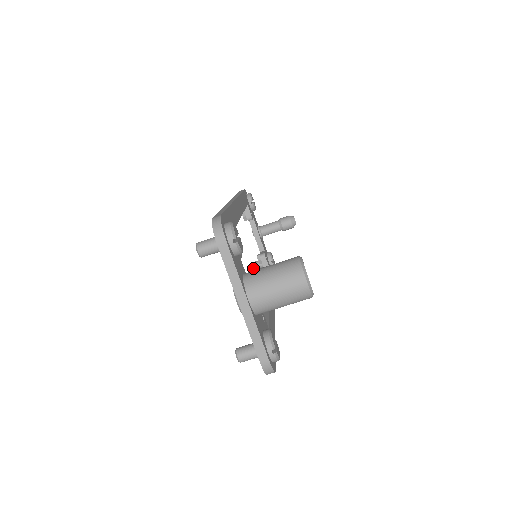
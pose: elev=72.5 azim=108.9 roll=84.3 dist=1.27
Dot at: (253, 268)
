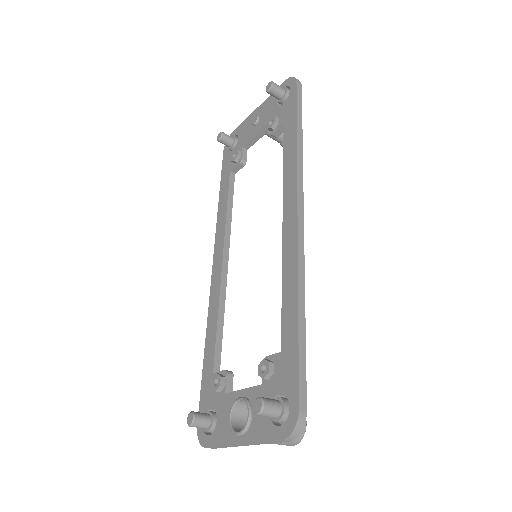
Dot at: (219, 140)
